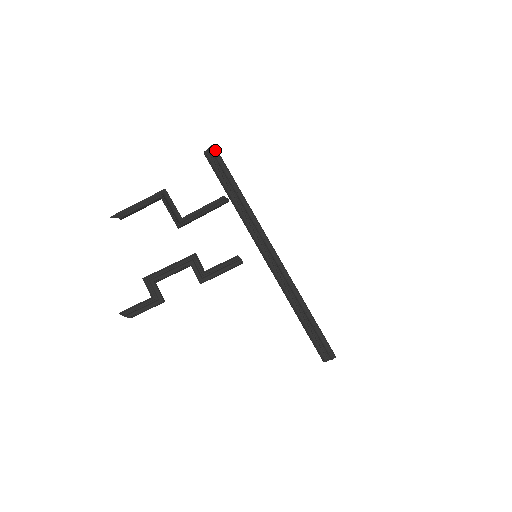
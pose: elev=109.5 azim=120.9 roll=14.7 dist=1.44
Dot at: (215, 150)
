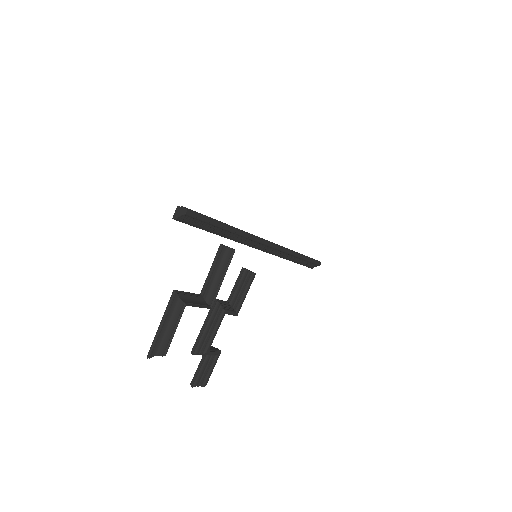
Dot at: (192, 213)
